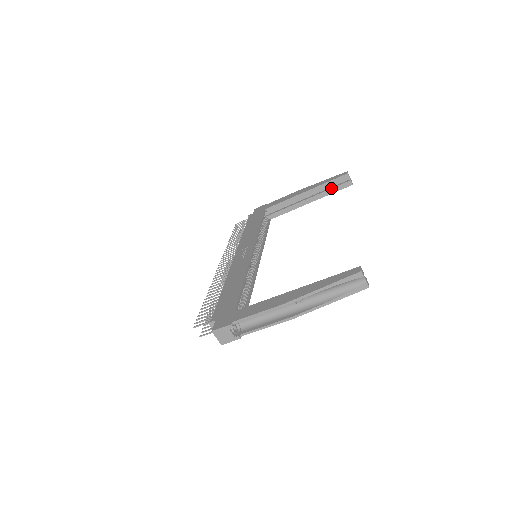
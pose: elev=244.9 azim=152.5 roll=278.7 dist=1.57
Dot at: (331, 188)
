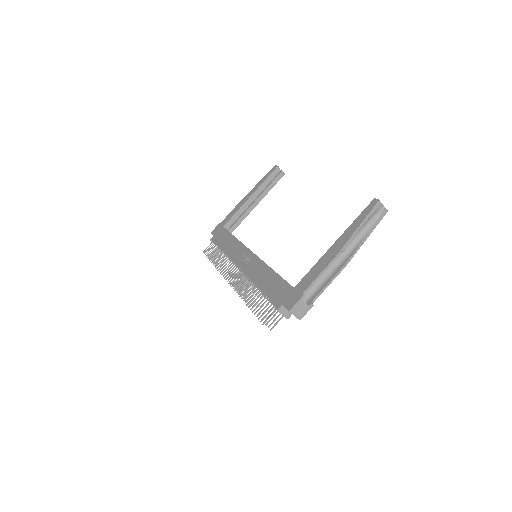
Dot at: (270, 184)
